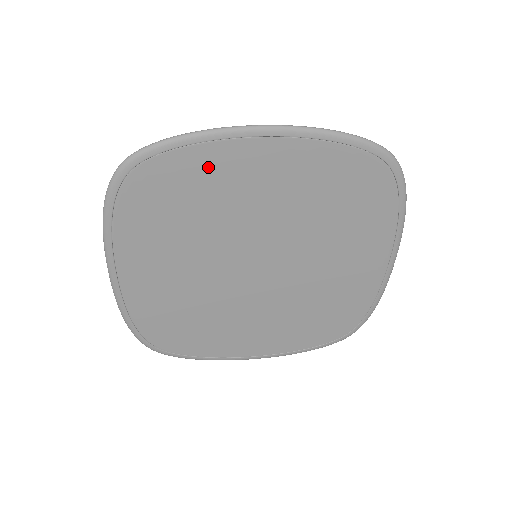
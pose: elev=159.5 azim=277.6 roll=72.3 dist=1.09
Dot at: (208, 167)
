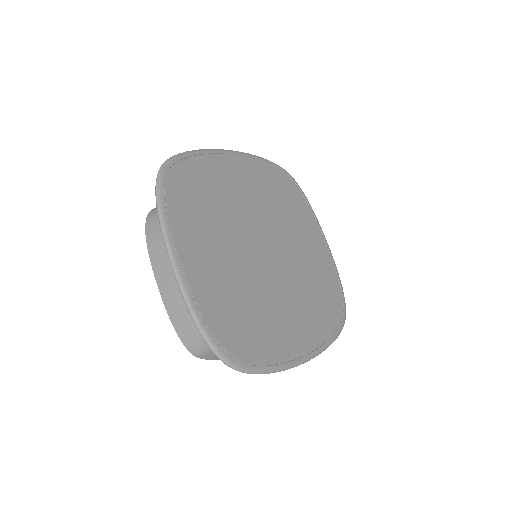
Dot at: (210, 170)
